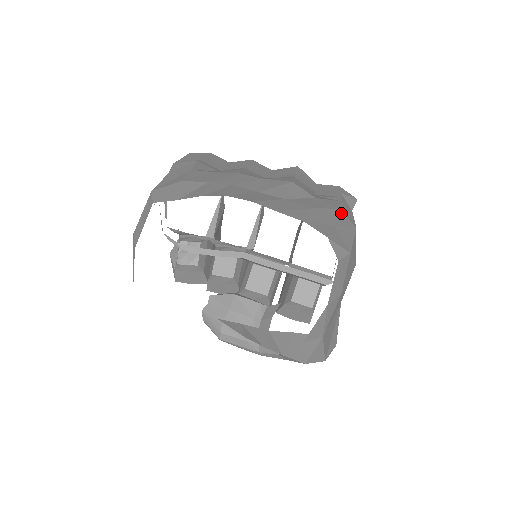
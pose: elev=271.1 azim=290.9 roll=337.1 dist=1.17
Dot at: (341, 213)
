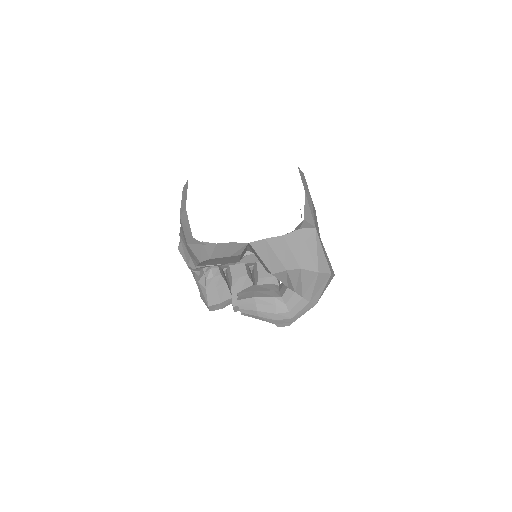
Dot at: occluded
